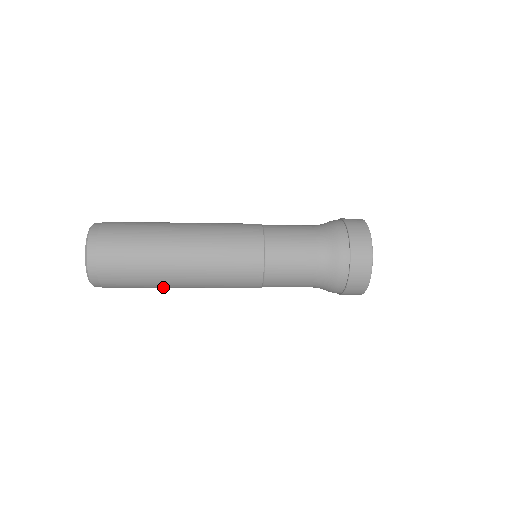
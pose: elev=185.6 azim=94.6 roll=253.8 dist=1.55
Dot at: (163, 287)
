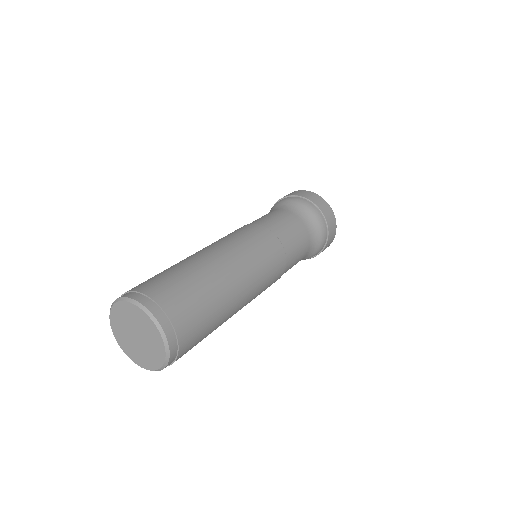
Dot at: occluded
